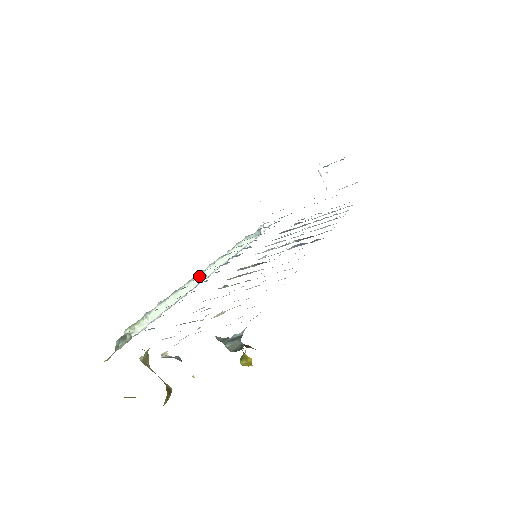
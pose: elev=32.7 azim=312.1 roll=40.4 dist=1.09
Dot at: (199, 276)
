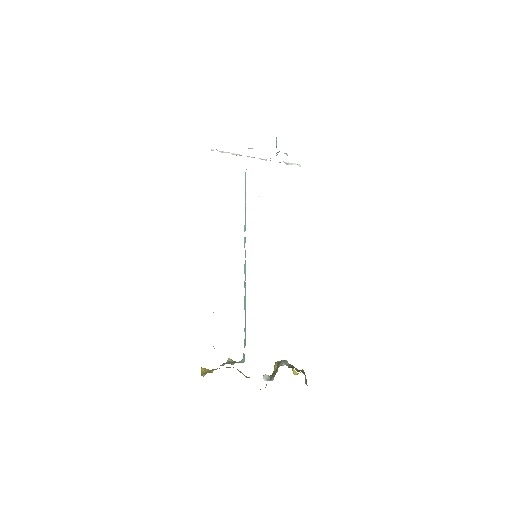
Dot at: occluded
